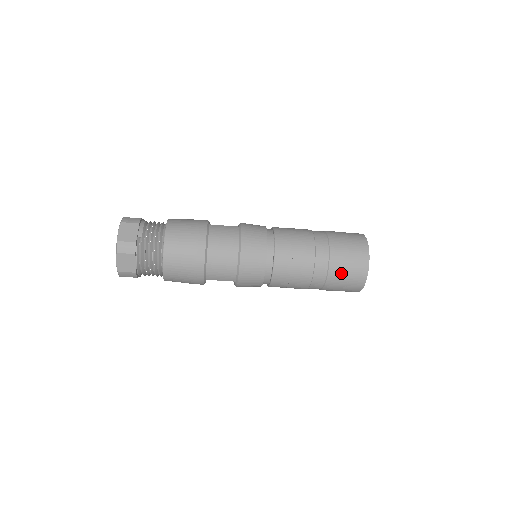
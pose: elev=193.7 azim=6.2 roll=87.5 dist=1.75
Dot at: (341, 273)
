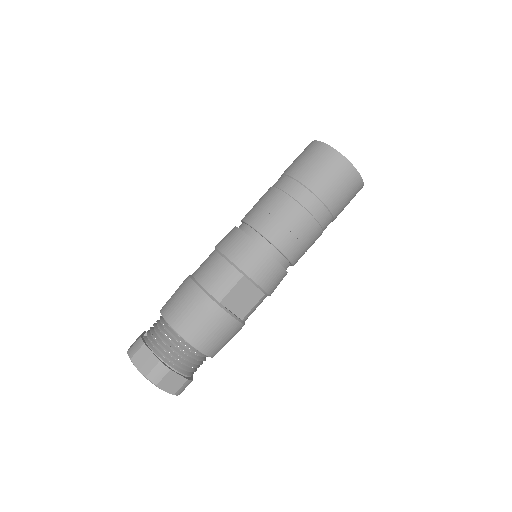
Dot at: (307, 168)
